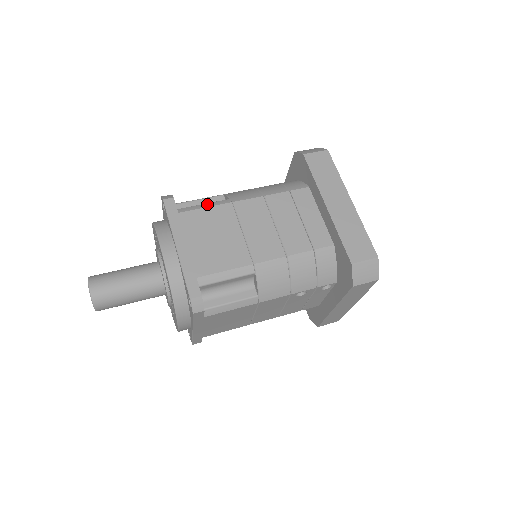
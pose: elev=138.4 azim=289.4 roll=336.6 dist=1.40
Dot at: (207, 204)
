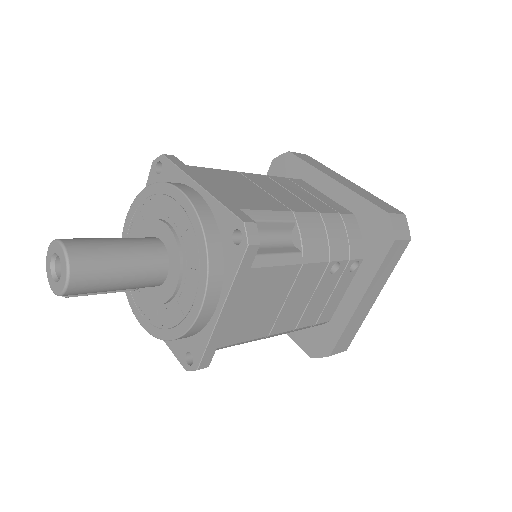
Dot at: occluded
